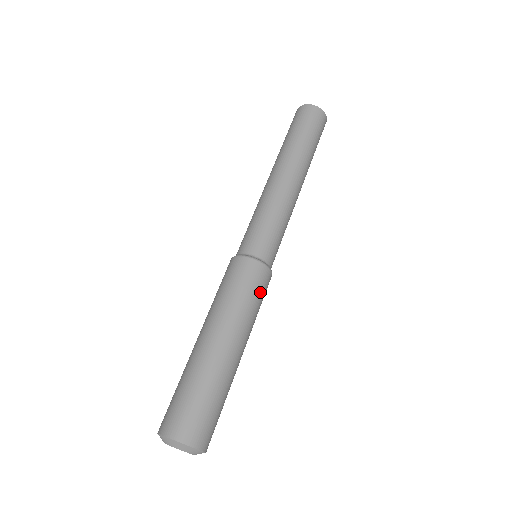
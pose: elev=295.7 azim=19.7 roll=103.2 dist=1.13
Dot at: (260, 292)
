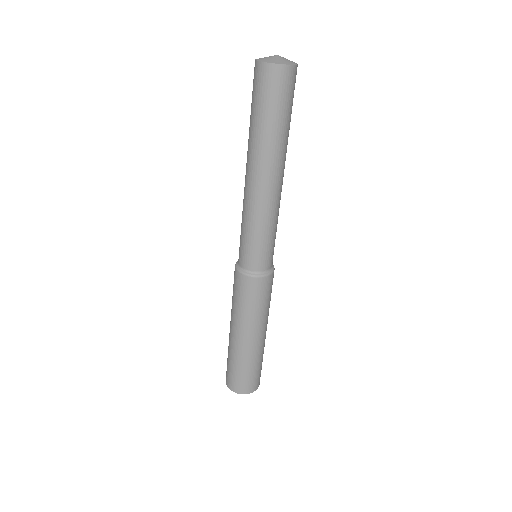
Dot at: (270, 292)
